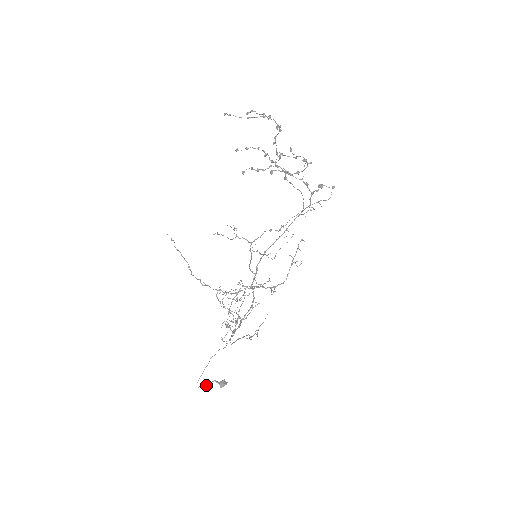
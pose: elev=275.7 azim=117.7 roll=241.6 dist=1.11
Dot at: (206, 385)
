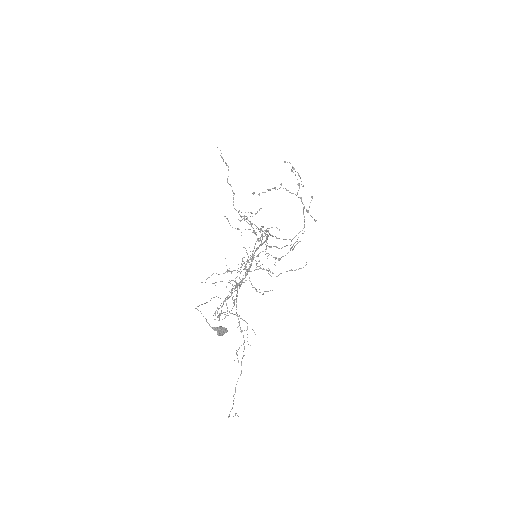
Dot at: occluded
